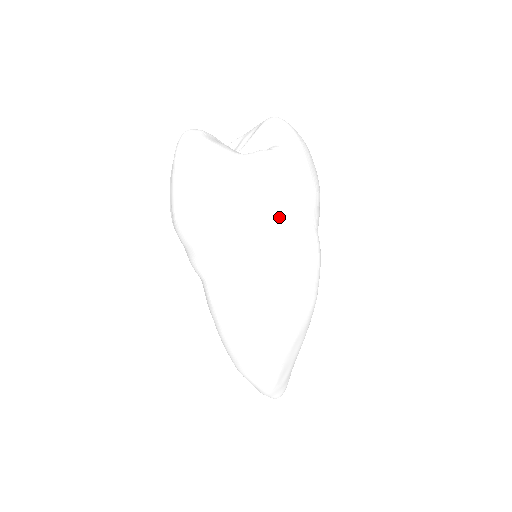
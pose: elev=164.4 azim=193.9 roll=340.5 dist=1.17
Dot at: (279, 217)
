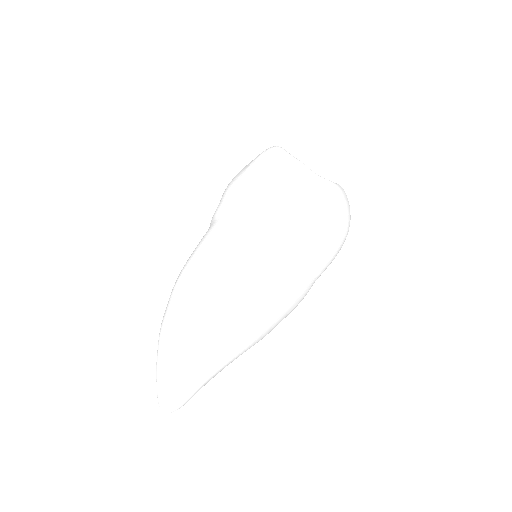
Dot at: (281, 205)
